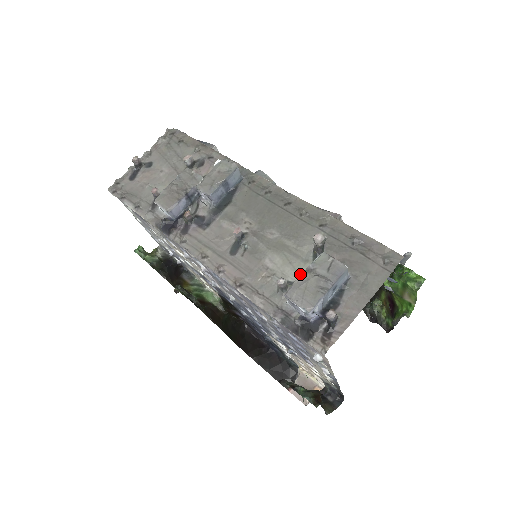
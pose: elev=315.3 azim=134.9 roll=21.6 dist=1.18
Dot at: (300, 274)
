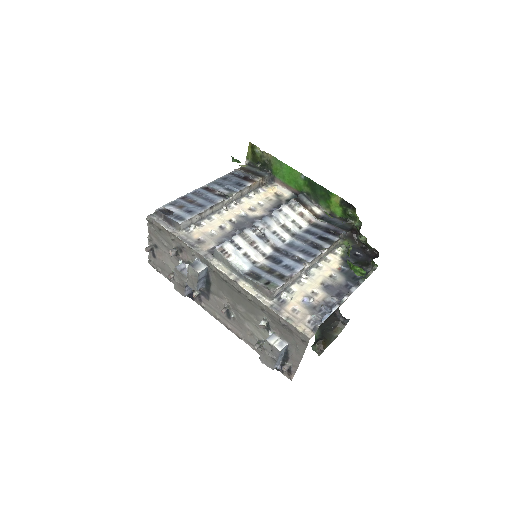
Dot at: (265, 337)
